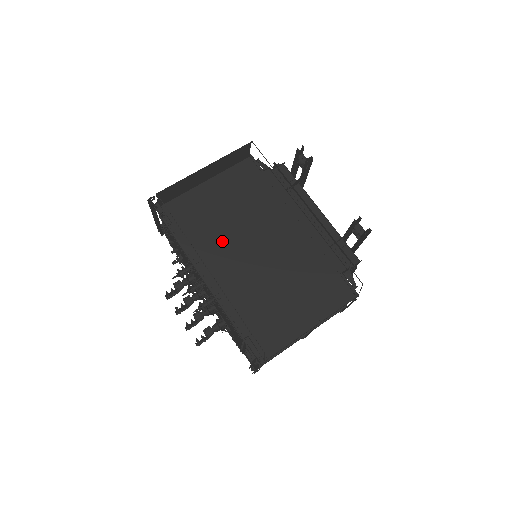
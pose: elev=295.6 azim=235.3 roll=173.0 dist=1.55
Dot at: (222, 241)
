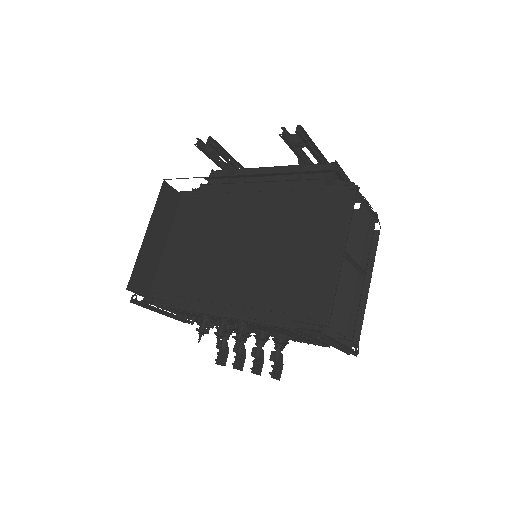
Dot at: (210, 272)
